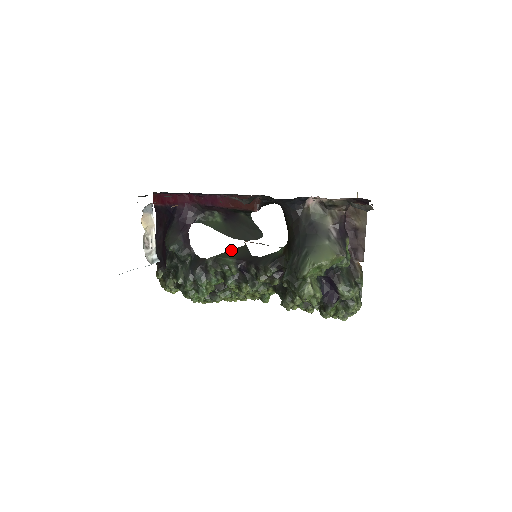
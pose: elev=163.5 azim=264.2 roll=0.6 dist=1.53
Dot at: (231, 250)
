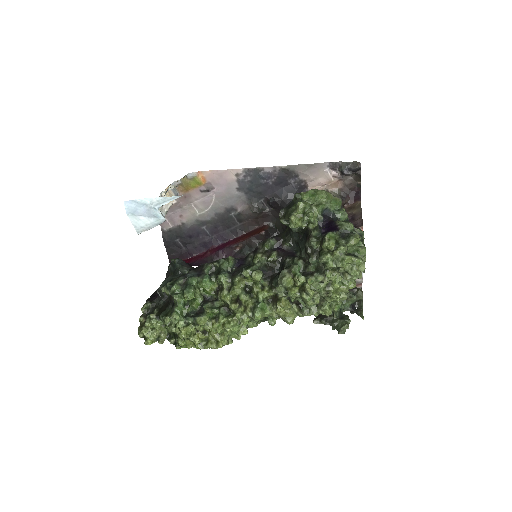
Dot at: occluded
